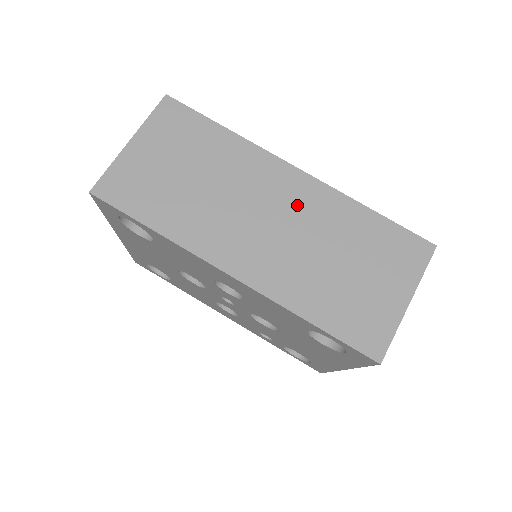
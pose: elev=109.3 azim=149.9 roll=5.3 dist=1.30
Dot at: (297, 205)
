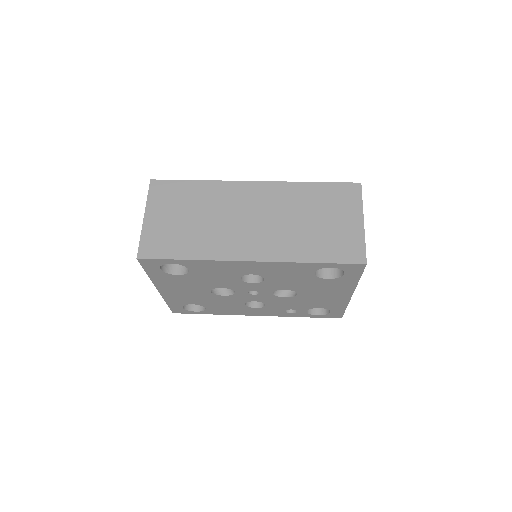
Dot at: (266, 202)
